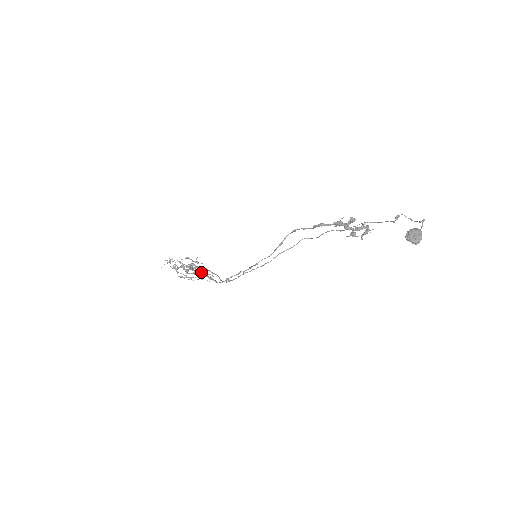
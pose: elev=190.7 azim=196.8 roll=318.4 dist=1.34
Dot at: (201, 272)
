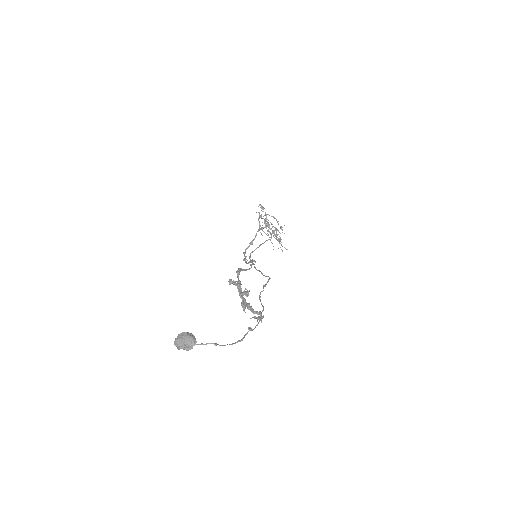
Dot at: (278, 238)
